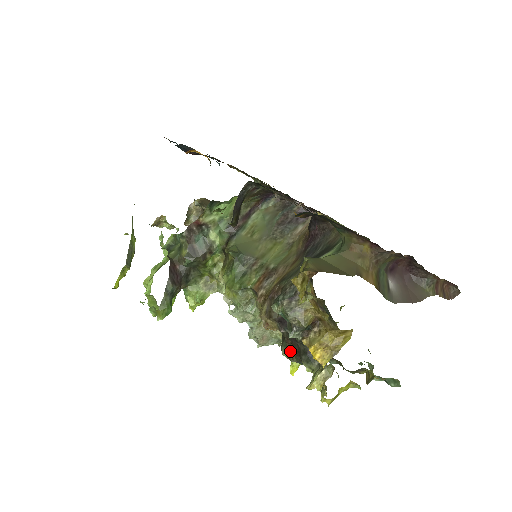
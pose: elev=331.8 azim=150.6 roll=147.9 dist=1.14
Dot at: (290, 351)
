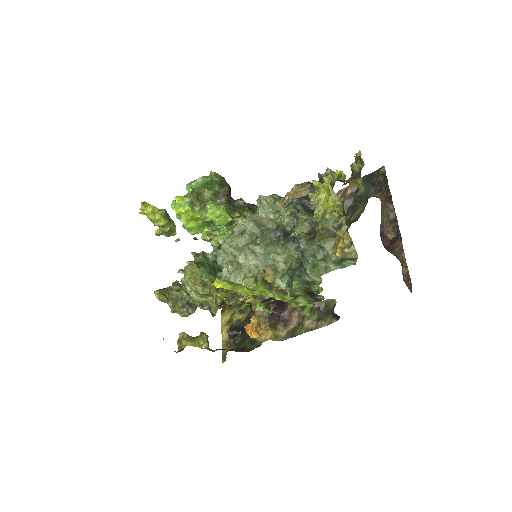
Dot at: occluded
